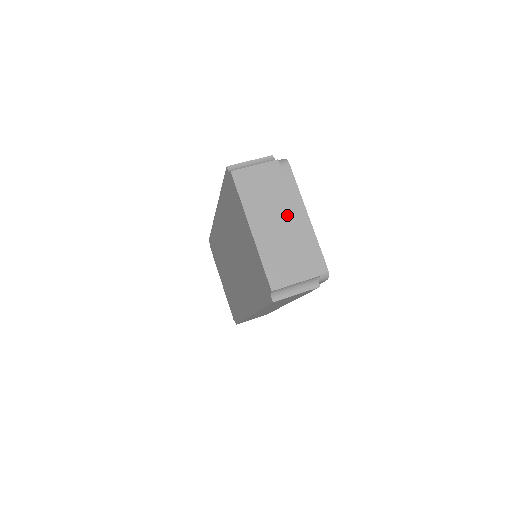
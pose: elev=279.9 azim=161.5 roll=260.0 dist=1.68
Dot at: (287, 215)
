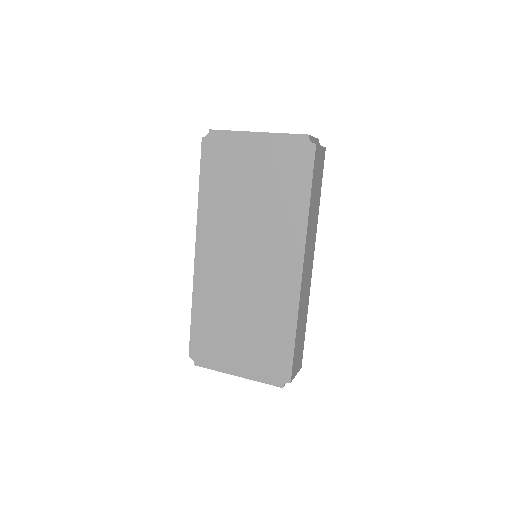
Dot at: occluded
